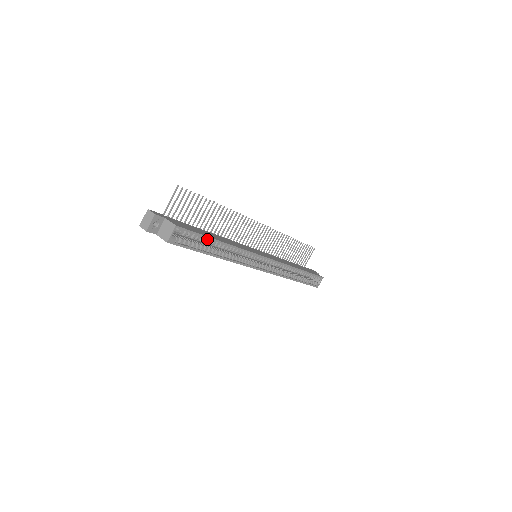
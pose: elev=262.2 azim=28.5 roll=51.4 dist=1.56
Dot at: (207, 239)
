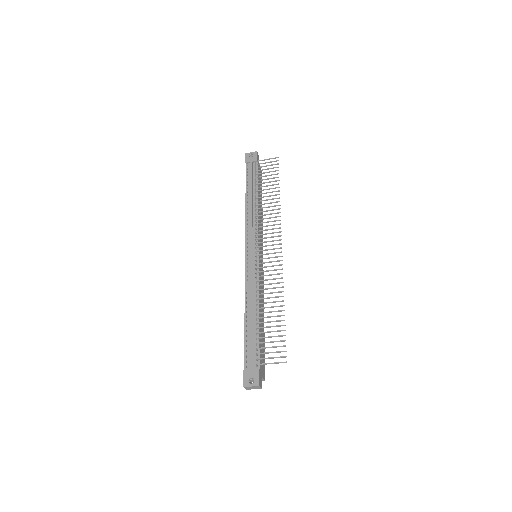
Dot at: occluded
